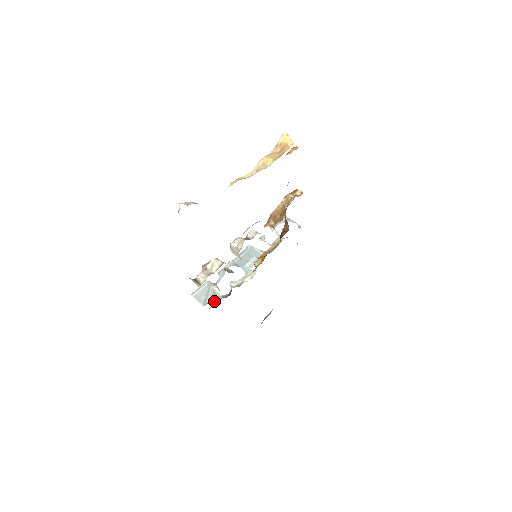
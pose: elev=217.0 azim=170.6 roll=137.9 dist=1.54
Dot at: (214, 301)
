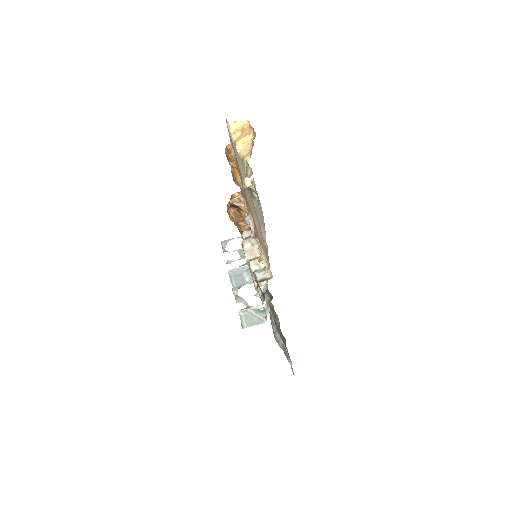
Dot at: (266, 313)
